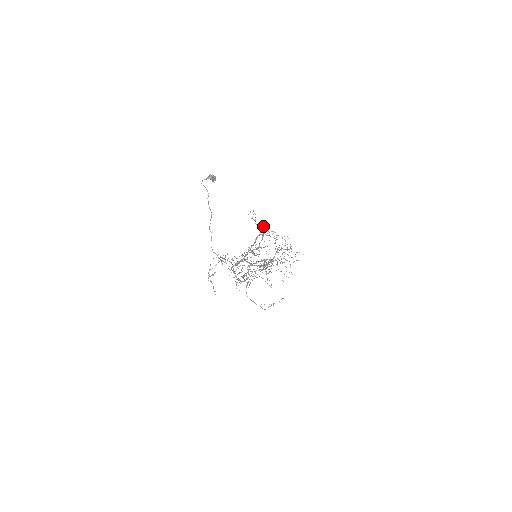
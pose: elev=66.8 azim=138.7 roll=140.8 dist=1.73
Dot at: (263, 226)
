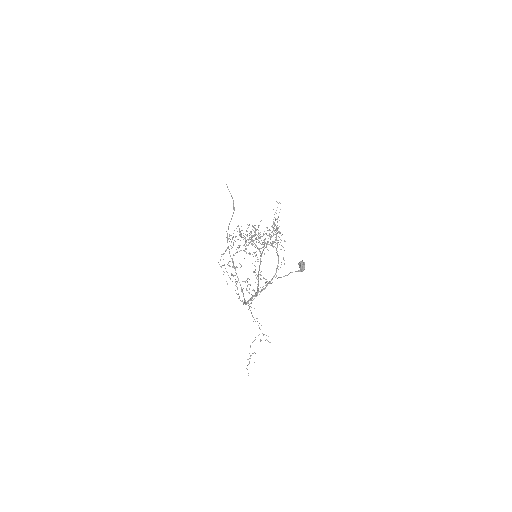
Dot at: occluded
